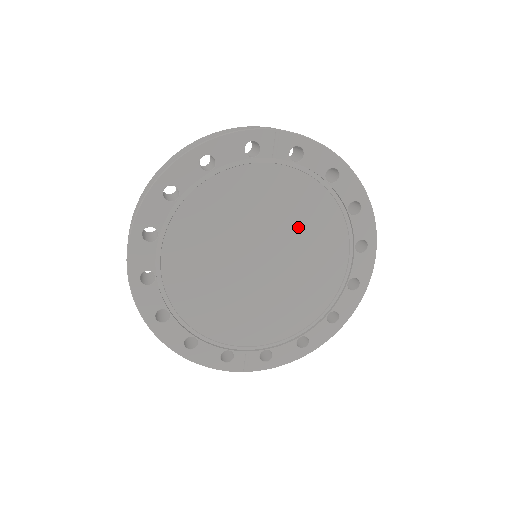
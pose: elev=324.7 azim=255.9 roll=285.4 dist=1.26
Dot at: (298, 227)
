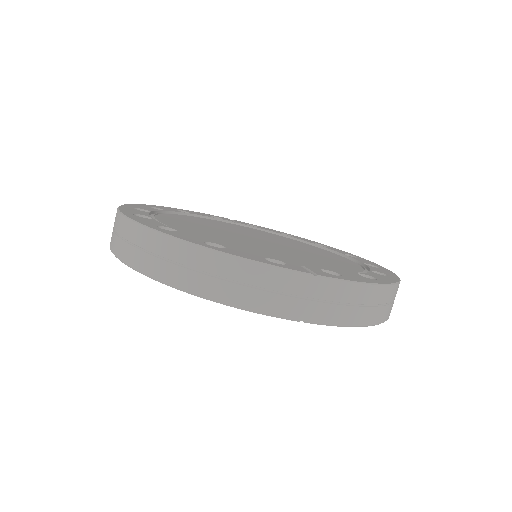
Dot at: (282, 241)
